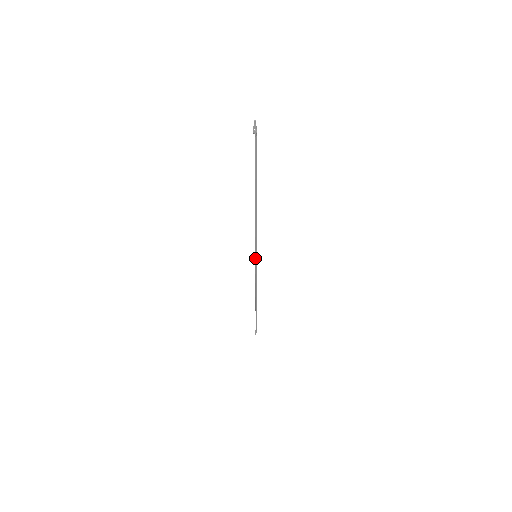
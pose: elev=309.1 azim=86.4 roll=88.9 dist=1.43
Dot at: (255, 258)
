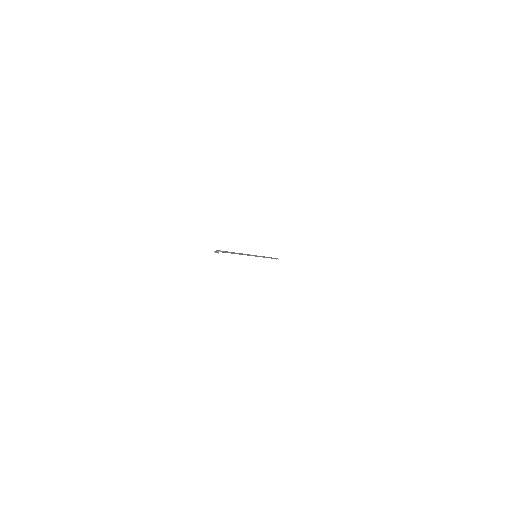
Dot at: occluded
